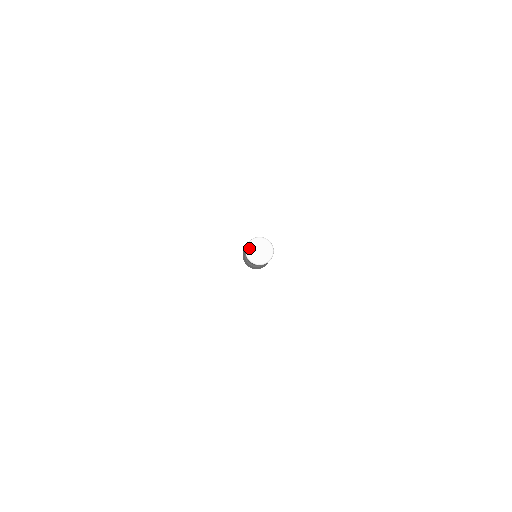
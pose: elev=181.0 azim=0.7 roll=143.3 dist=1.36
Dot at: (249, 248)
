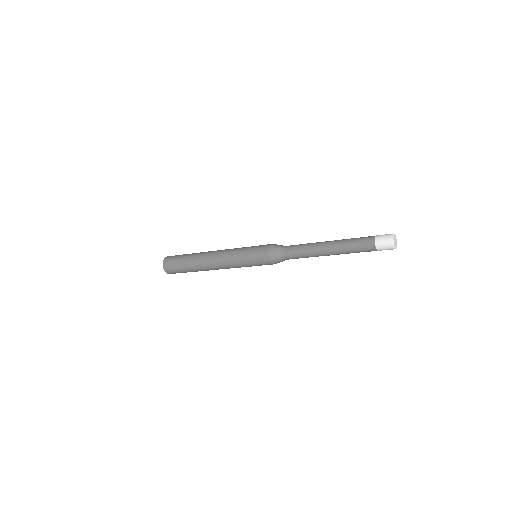
Dot at: (395, 235)
